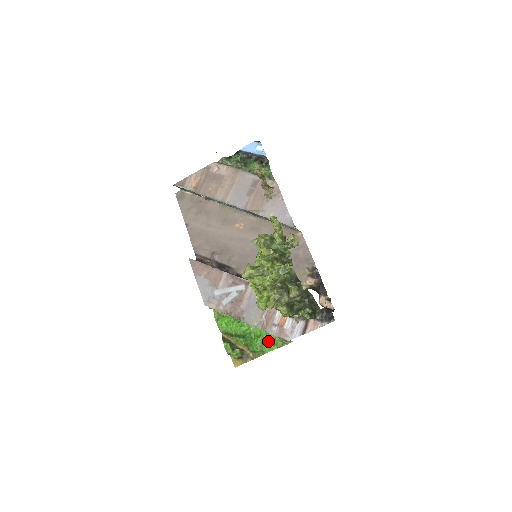
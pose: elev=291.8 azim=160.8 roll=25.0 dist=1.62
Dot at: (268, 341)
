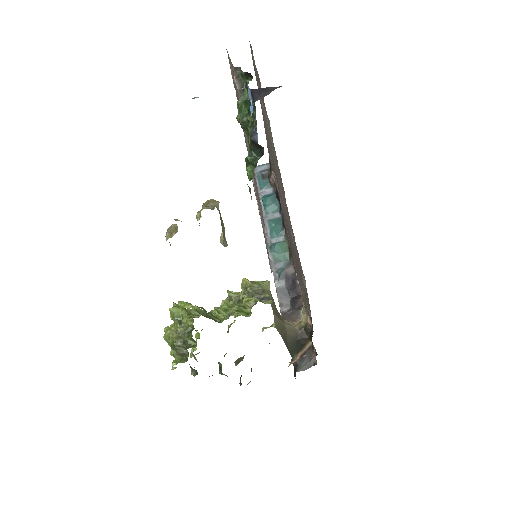
Dot at: occluded
